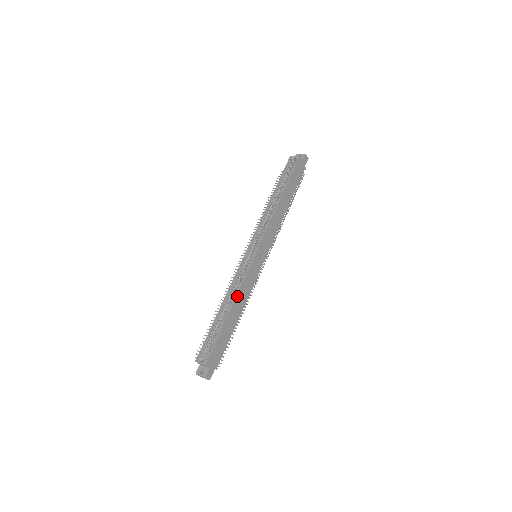
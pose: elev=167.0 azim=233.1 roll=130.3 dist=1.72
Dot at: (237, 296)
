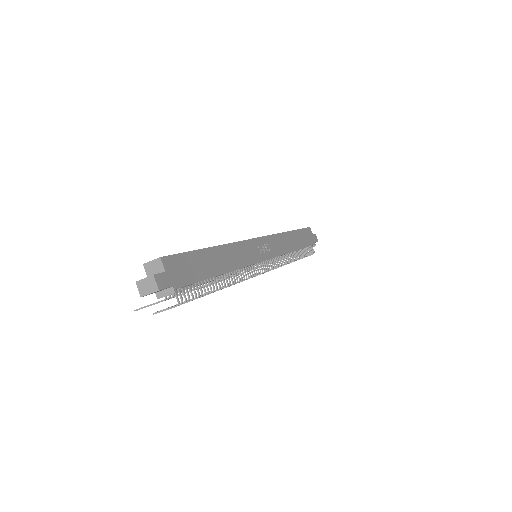
Dot at: (228, 246)
